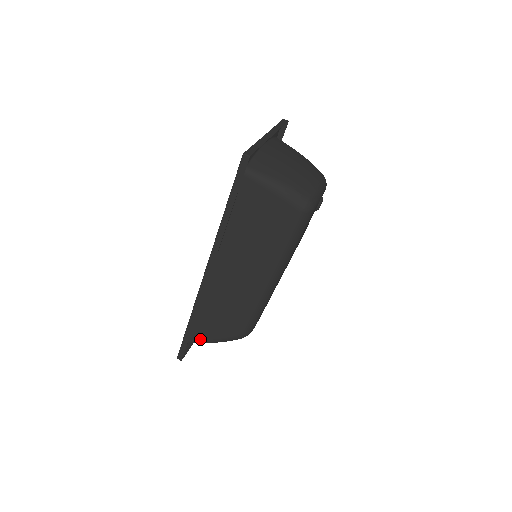
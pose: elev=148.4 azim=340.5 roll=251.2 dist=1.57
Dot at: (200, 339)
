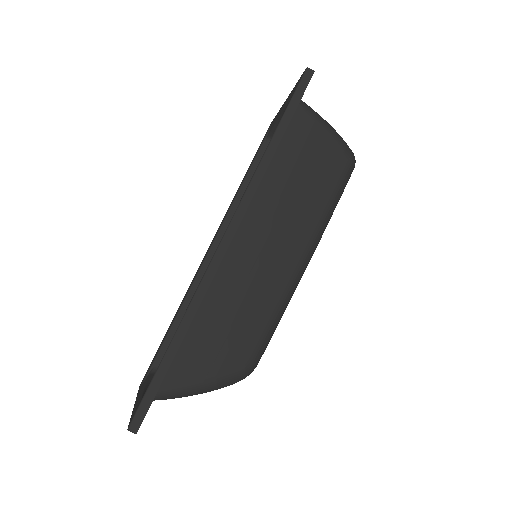
Dot at: (177, 383)
